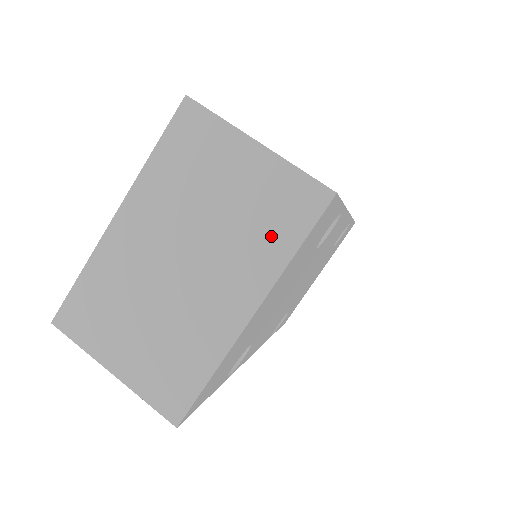
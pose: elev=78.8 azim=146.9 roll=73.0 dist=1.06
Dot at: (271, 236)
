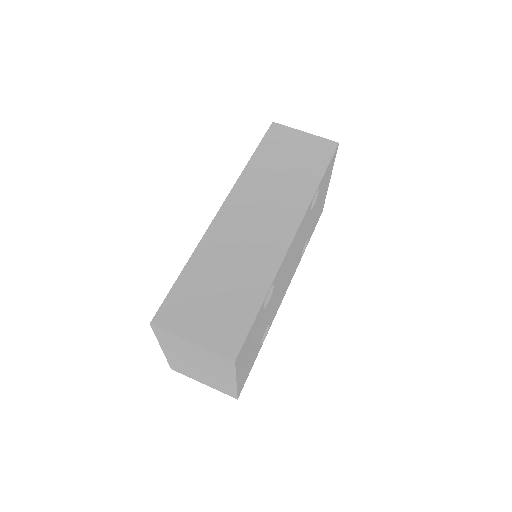
Dot at: (222, 366)
